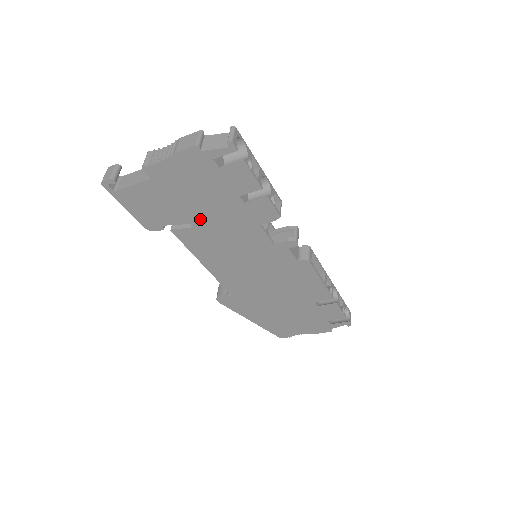
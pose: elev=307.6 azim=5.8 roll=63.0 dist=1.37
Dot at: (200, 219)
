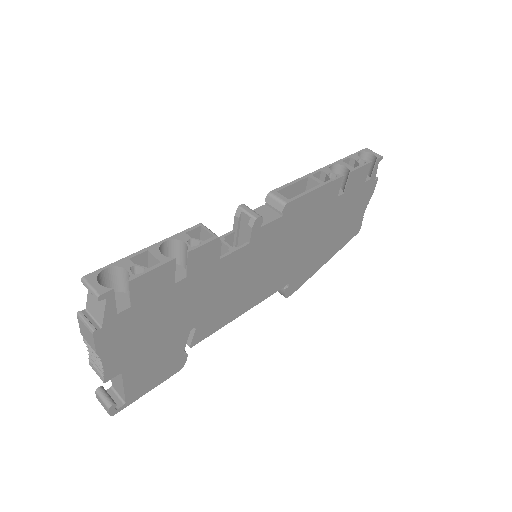
Dot at: (189, 321)
